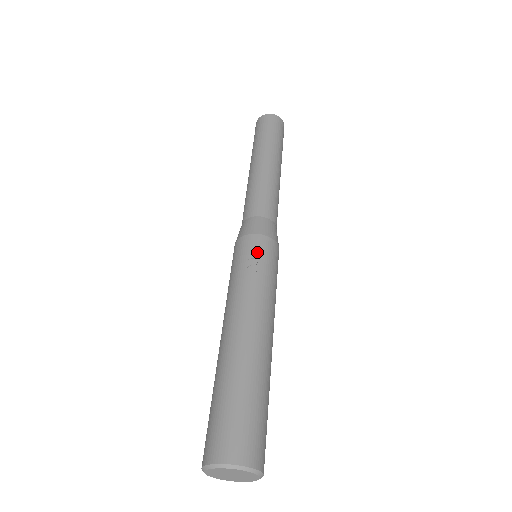
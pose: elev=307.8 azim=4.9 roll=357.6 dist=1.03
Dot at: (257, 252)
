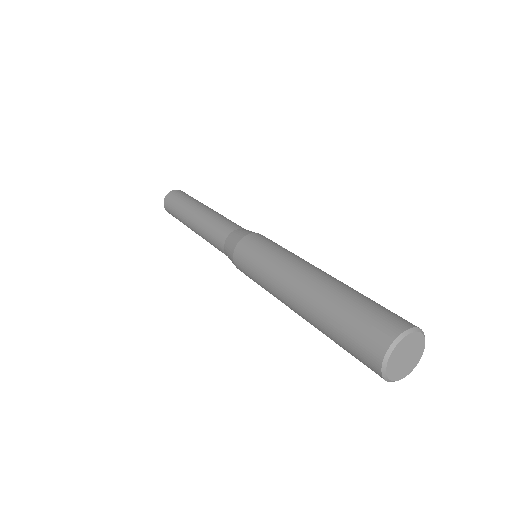
Dot at: occluded
